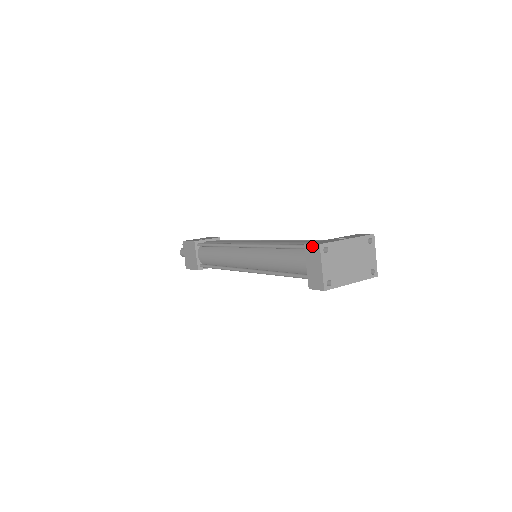
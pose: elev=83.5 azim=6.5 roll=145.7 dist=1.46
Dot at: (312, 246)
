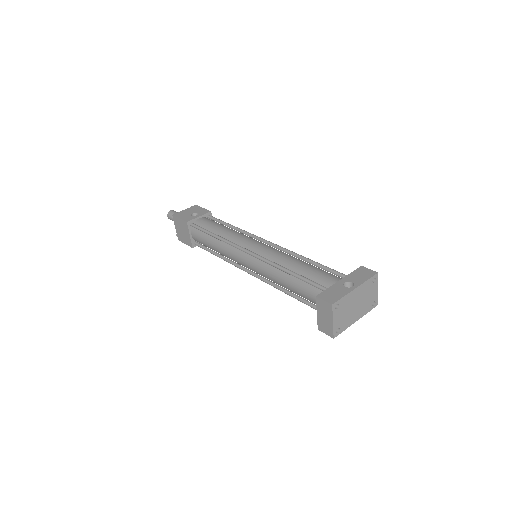
Dot at: (324, 302)
